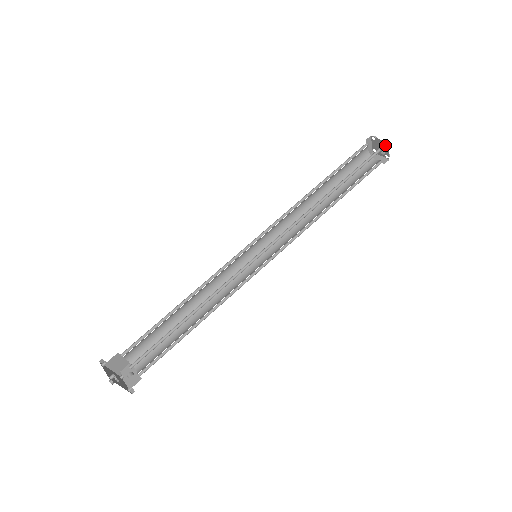
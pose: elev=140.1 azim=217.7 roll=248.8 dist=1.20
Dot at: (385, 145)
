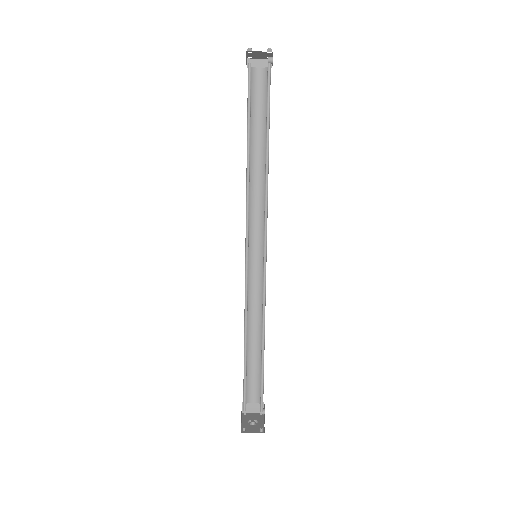
Dot at: (268, 53)
